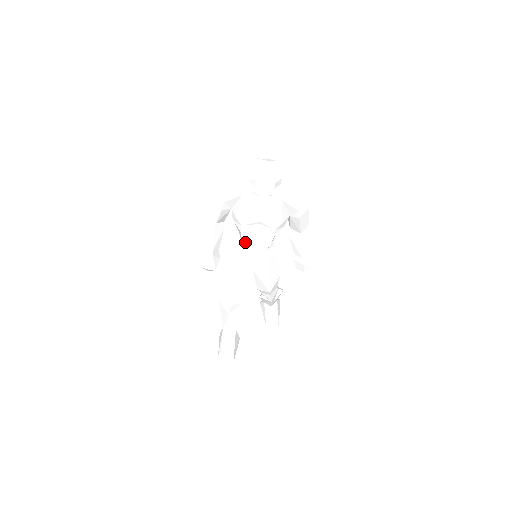
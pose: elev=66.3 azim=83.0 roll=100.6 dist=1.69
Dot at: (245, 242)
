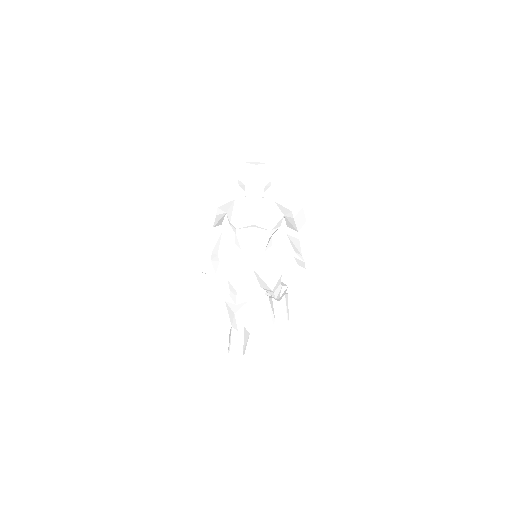
Dot at: (242, 244)
